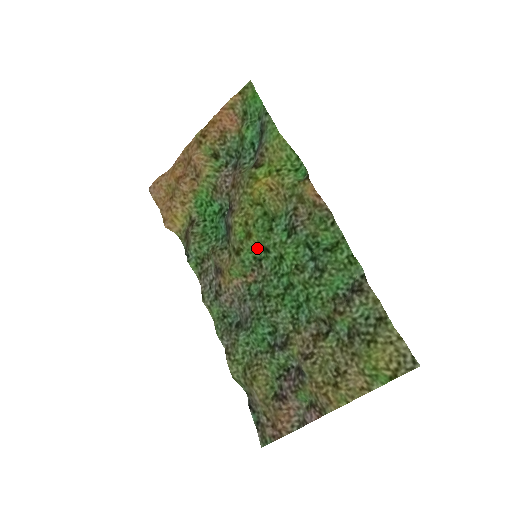
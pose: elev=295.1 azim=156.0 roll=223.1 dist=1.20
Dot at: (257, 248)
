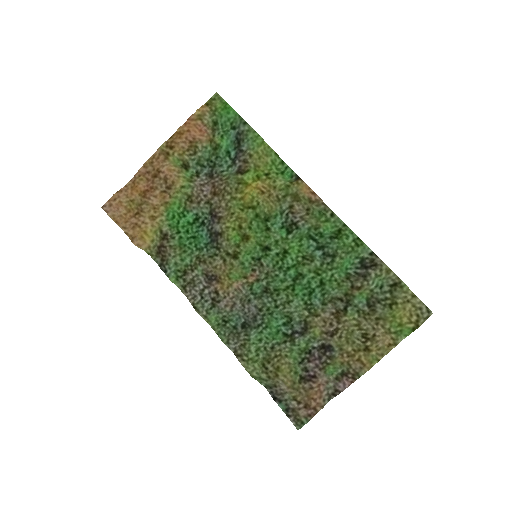
Dot at: (254, 249)
